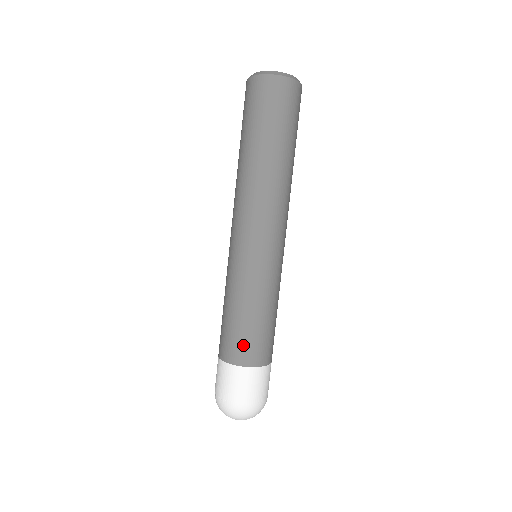
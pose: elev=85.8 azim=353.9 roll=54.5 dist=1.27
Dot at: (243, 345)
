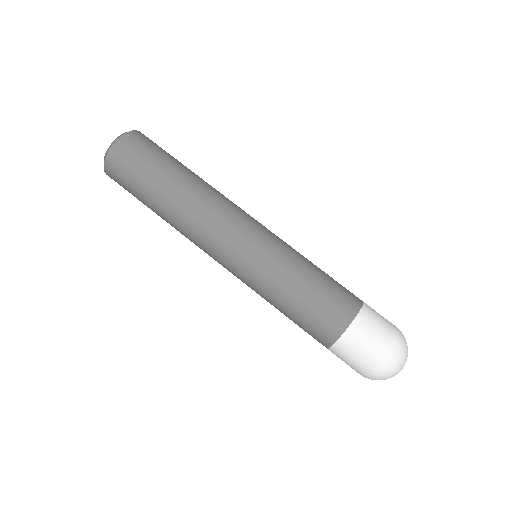
Dot at: (336, 302)
